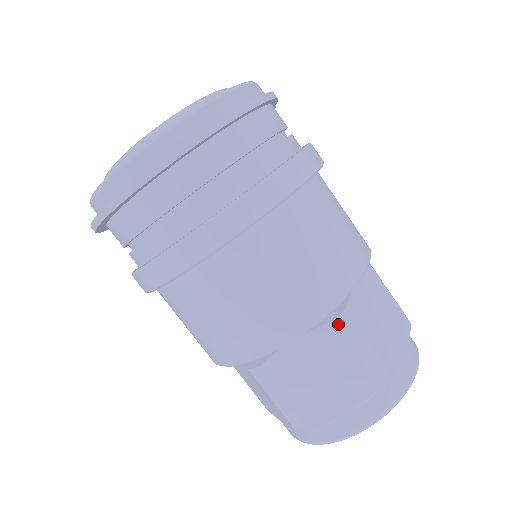
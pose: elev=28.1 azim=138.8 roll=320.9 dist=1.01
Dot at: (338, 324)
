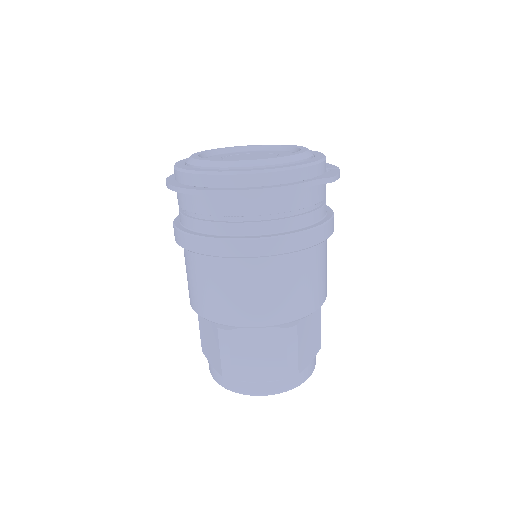
Dot at: (220, 332)
